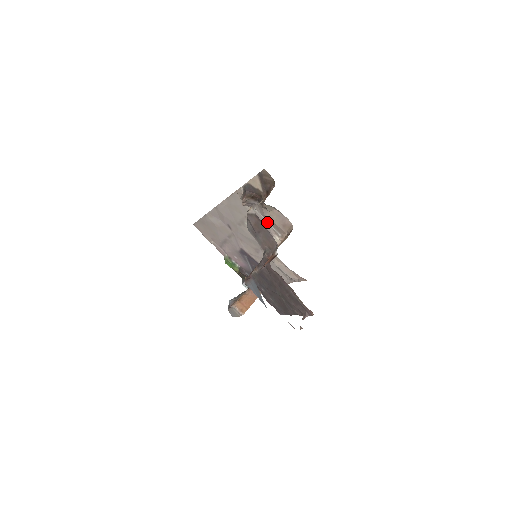
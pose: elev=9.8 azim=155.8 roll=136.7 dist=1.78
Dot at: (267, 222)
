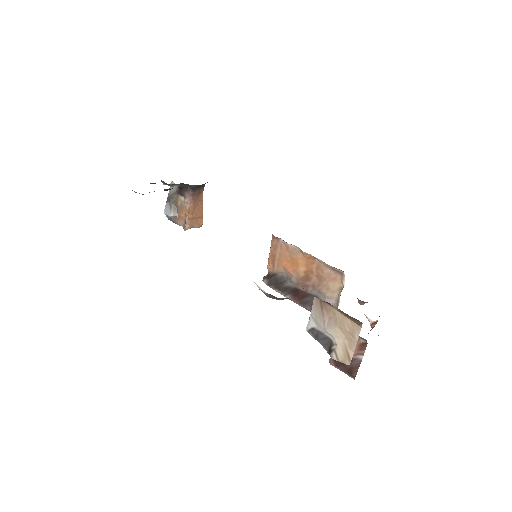
Dot at: occluded
